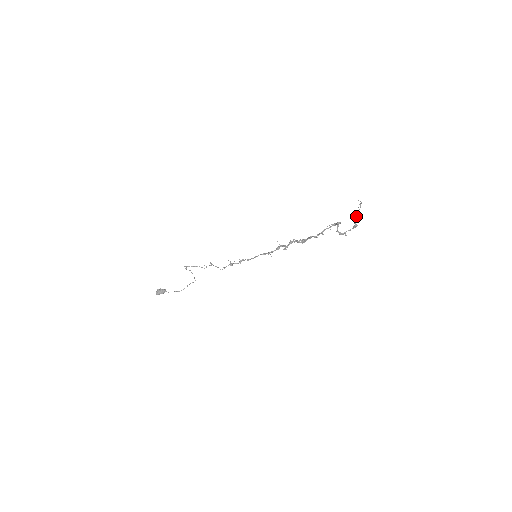
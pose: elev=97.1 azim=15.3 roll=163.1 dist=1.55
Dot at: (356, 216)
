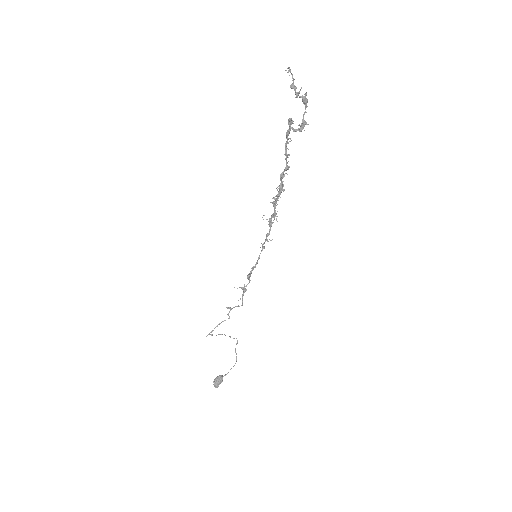
Dot at: (295, 88)
